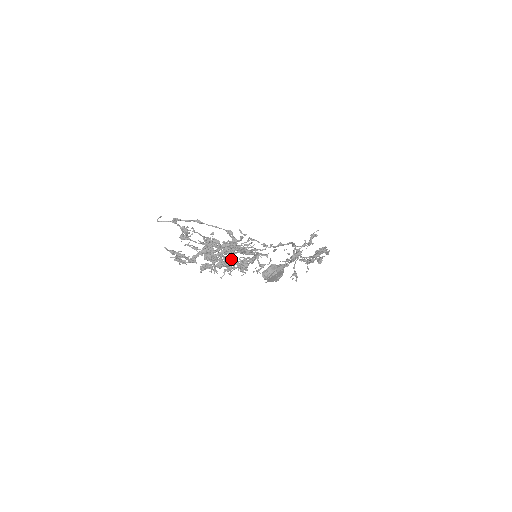
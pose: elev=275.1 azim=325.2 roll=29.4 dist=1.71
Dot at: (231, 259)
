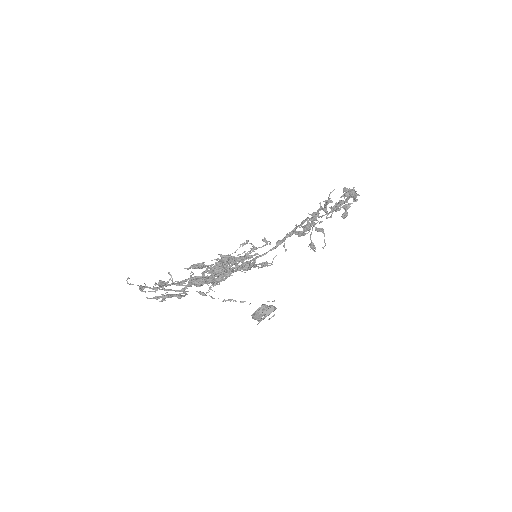
Dot at: (225, 275)
